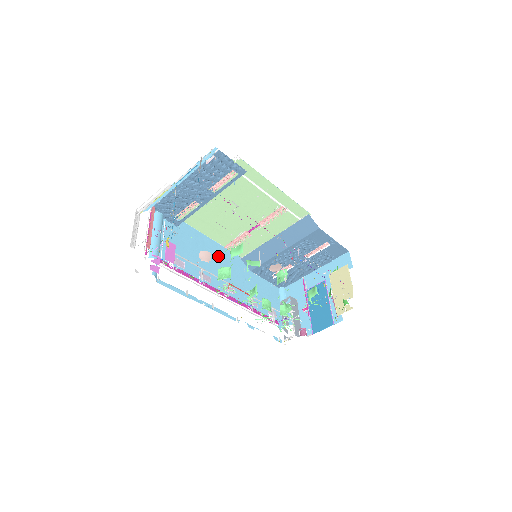
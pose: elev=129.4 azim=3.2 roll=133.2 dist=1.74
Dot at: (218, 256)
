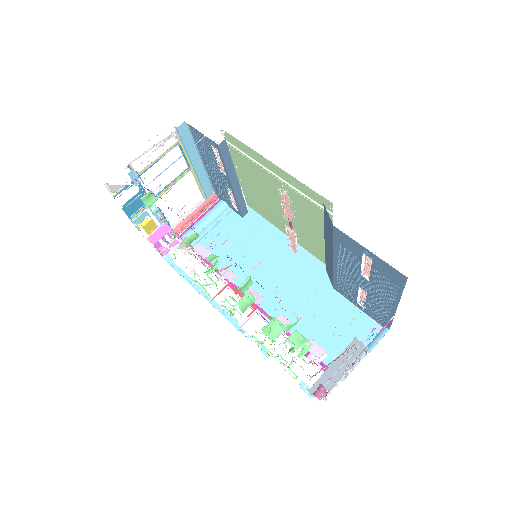
Dot at: (283, 258)
